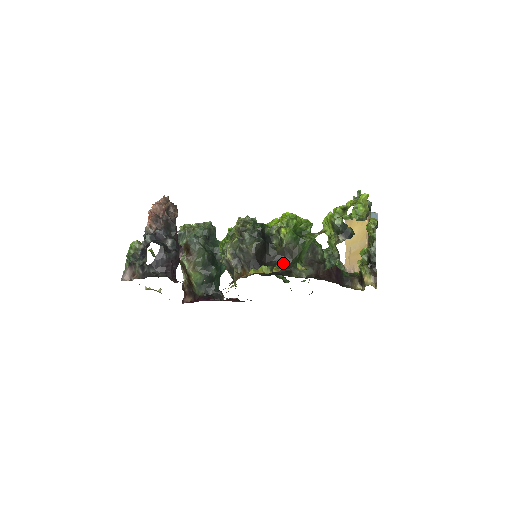
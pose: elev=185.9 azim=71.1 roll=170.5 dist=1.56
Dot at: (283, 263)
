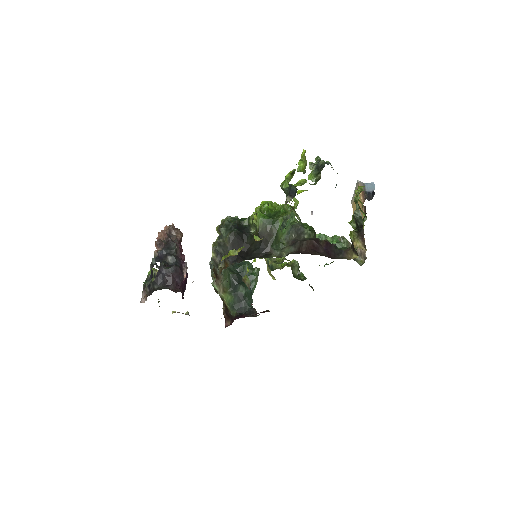
Dot at: (261, 247)
